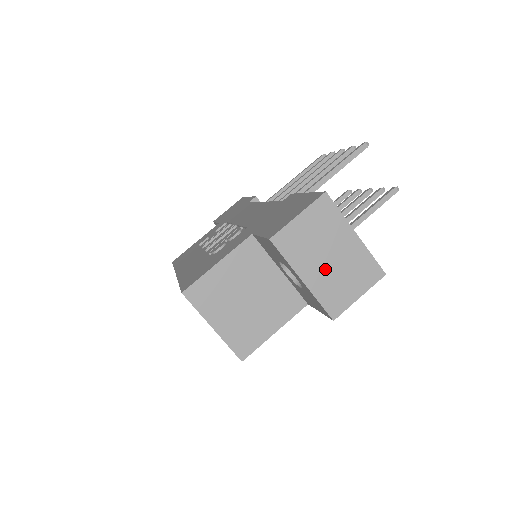
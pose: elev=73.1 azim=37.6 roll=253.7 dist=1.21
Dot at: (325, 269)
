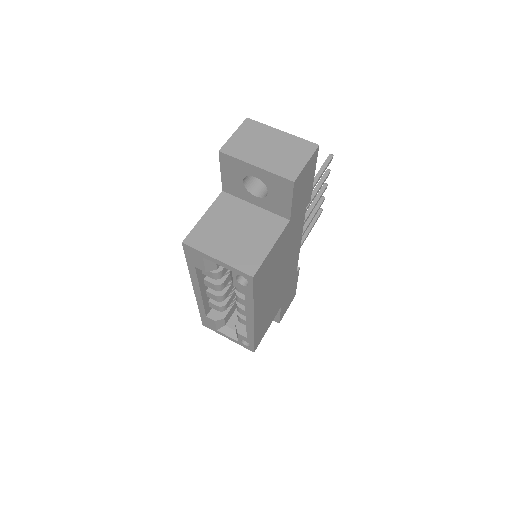
Dot at: (269, 155)
